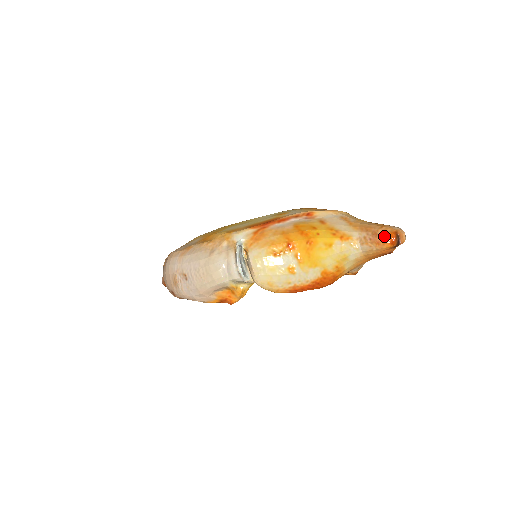
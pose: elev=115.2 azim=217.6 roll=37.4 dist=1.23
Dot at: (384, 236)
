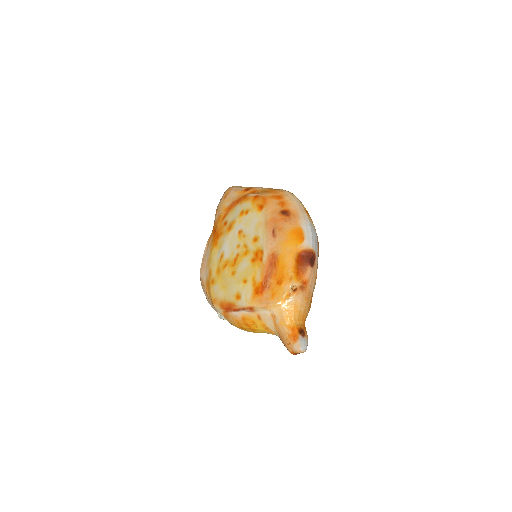
Dot at: occluded
